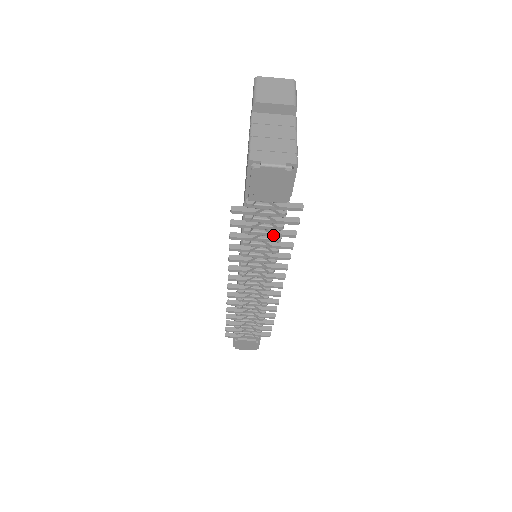
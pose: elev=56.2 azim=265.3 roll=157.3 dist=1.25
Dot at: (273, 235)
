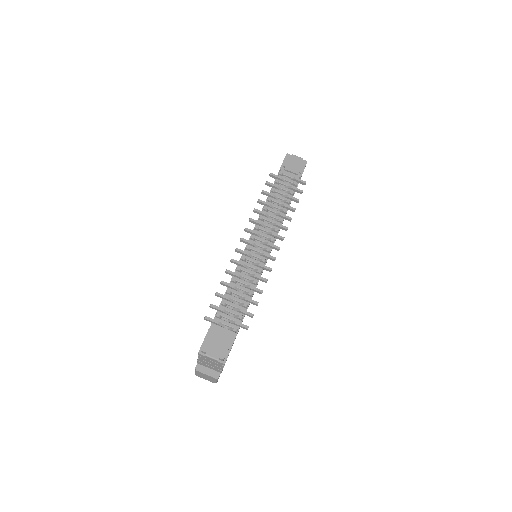
Dot at: (287, 196)
